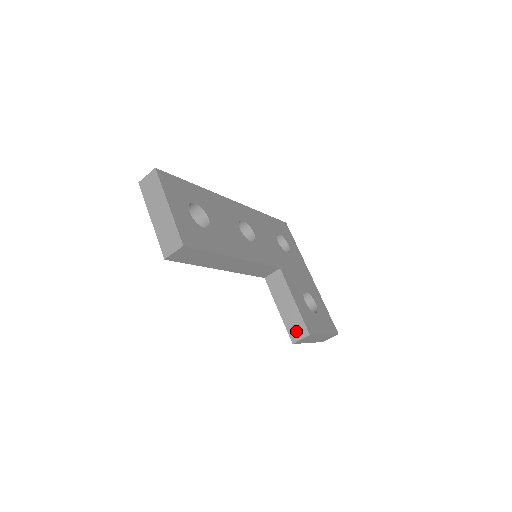
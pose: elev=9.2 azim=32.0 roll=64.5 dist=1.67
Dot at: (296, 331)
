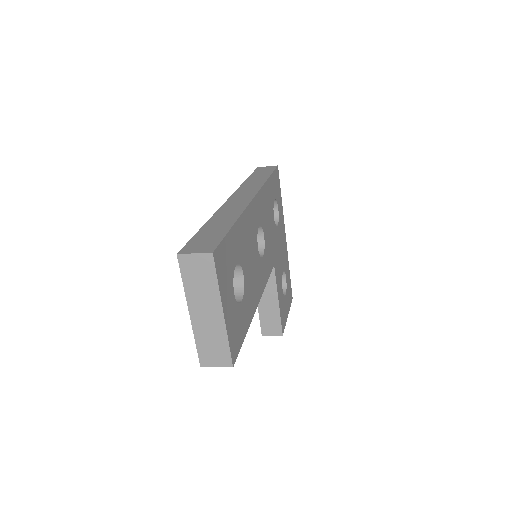
Dot at: (270, 327)
